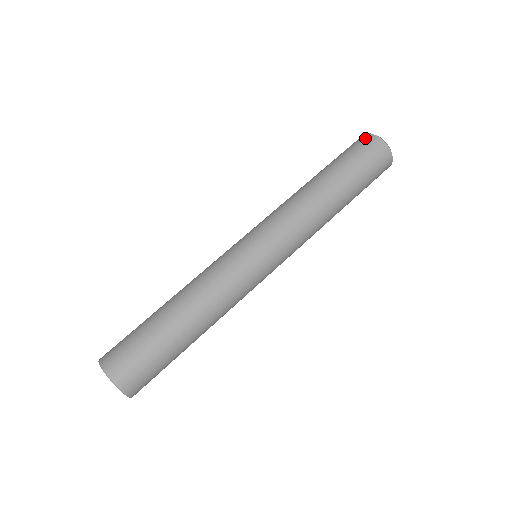
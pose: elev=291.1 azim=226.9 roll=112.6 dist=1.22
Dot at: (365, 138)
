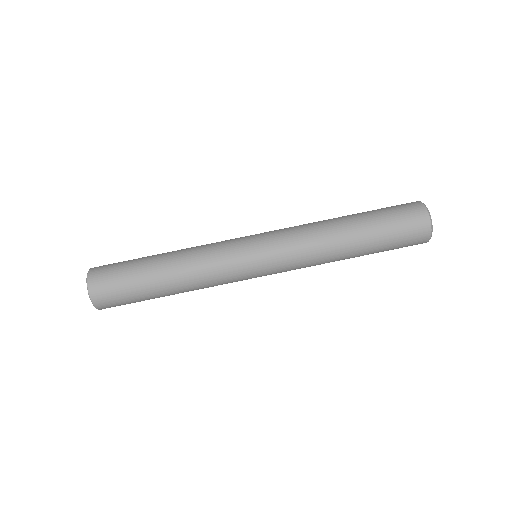
Dot at: (412, 203)
